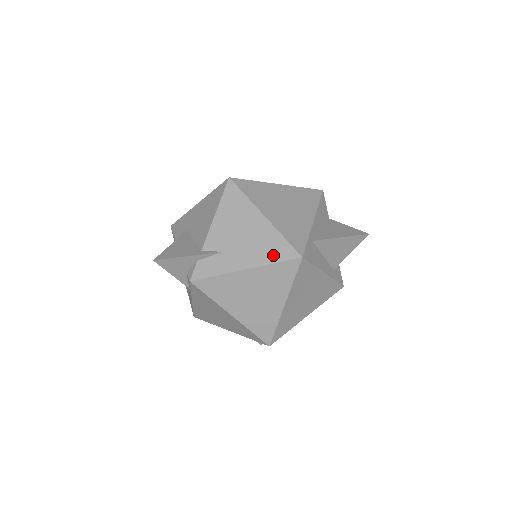
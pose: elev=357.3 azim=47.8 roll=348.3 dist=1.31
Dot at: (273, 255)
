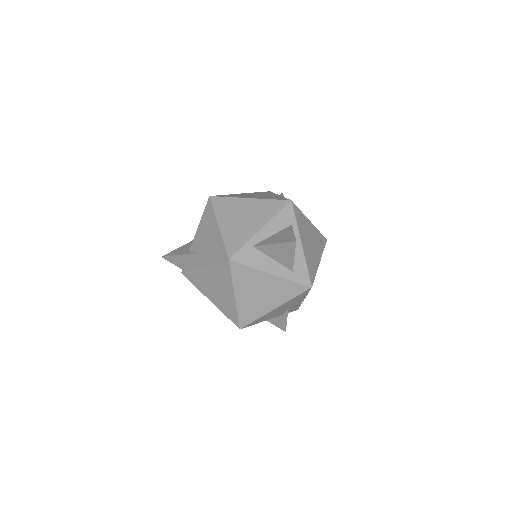
Dot at: (216, 257)
